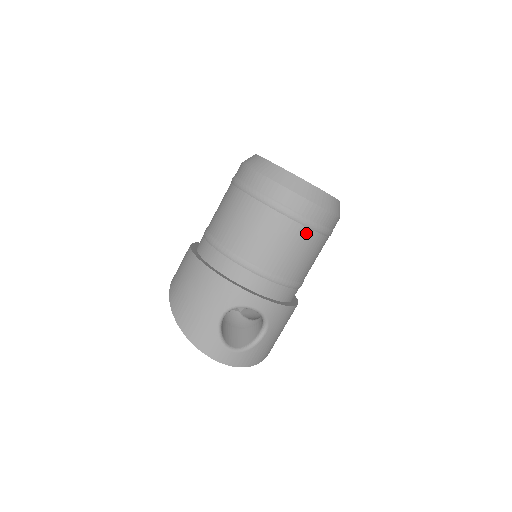
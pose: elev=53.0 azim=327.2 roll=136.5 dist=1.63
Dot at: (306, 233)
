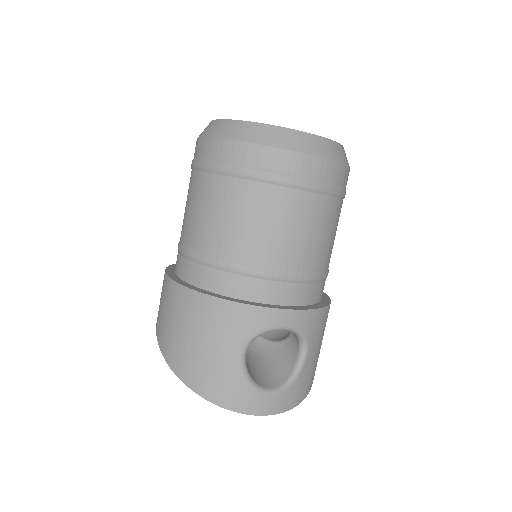
Dot at: (319, 202)
